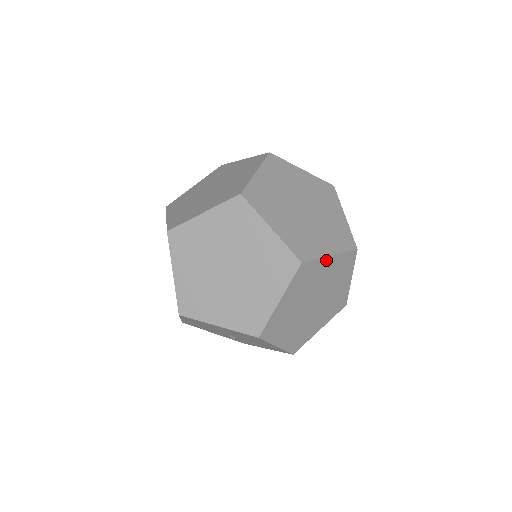
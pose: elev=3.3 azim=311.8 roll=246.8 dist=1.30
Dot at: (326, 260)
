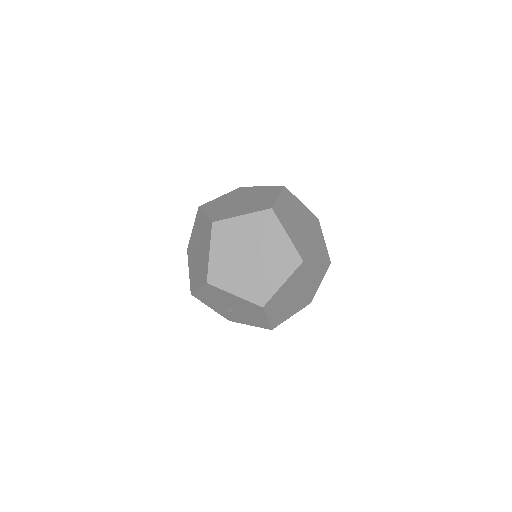
Dot at: (314, 264)
